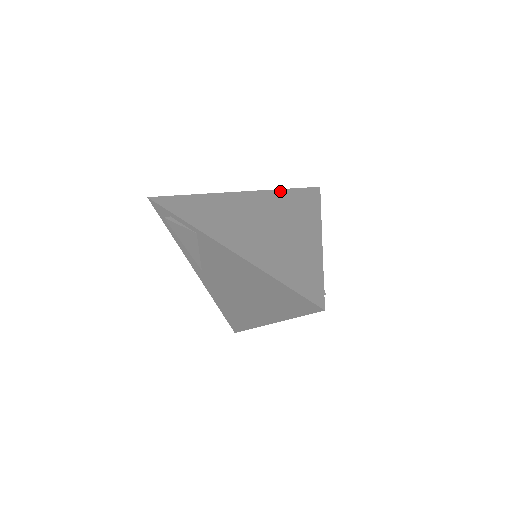
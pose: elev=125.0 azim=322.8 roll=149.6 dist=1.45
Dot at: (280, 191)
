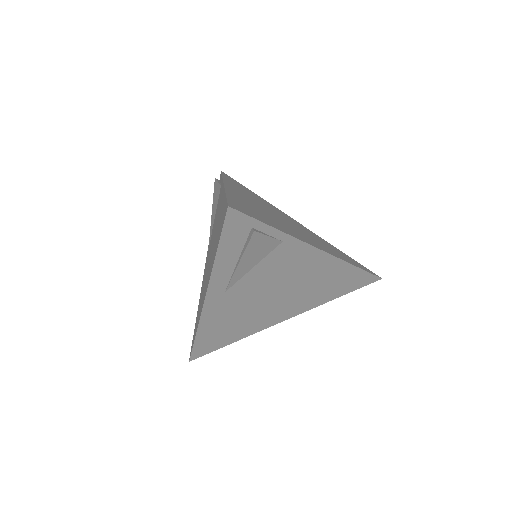
Dot at: (226, 179)
